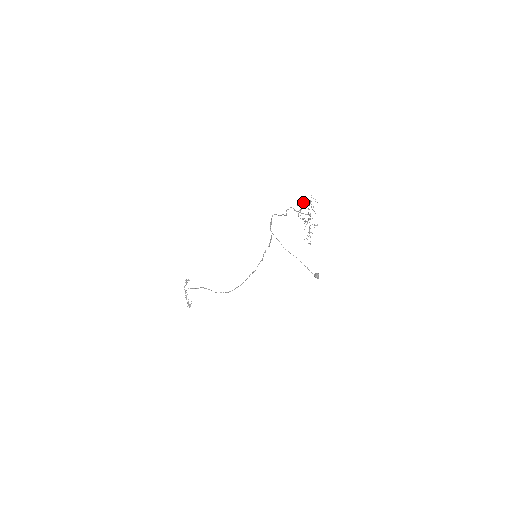
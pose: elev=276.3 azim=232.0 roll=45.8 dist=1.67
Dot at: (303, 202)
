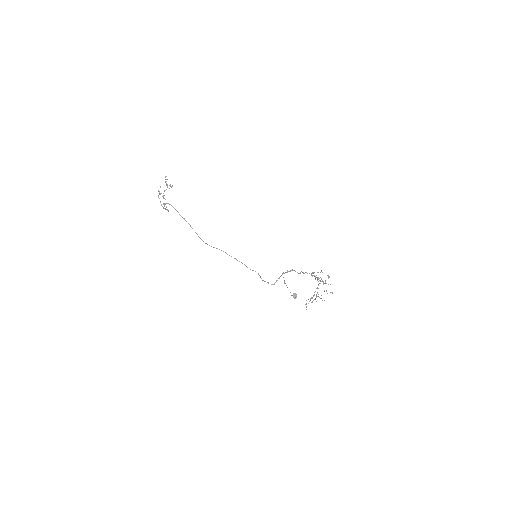
Dot at: occluded
